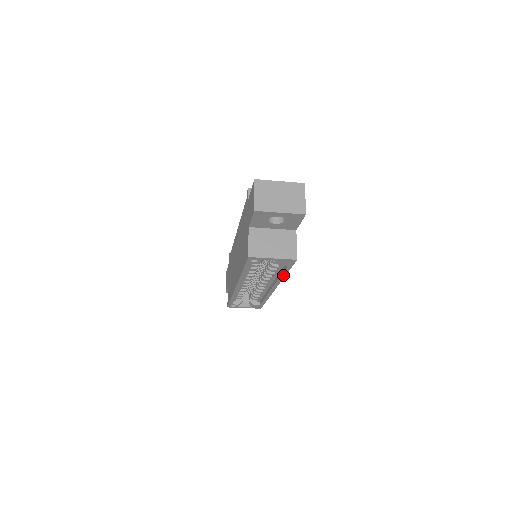
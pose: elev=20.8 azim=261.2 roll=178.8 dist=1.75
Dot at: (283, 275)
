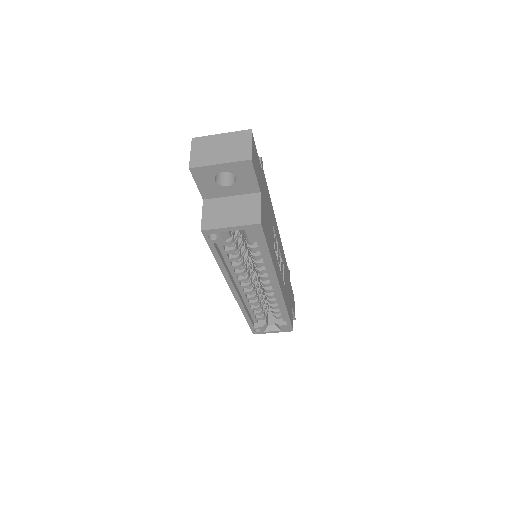
Dot at: (269, 259)
